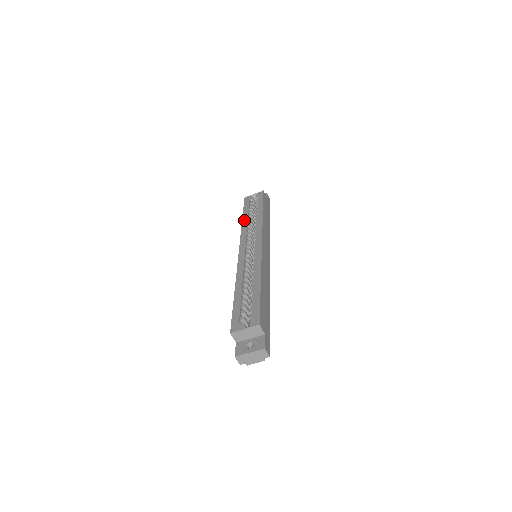
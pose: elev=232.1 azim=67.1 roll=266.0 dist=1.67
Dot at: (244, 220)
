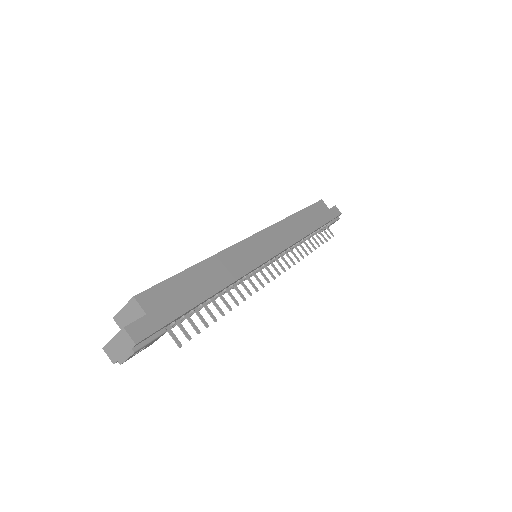
Dot at: occluded
